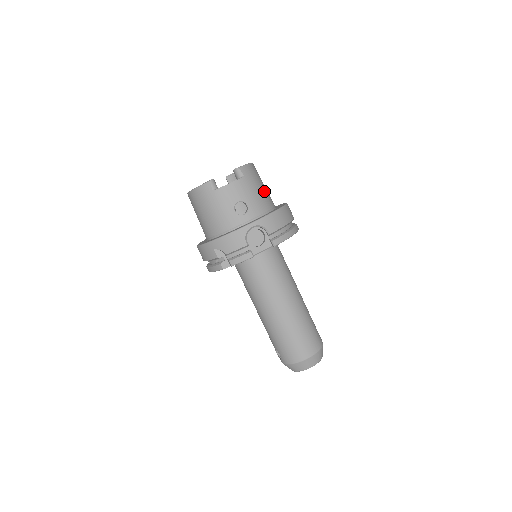
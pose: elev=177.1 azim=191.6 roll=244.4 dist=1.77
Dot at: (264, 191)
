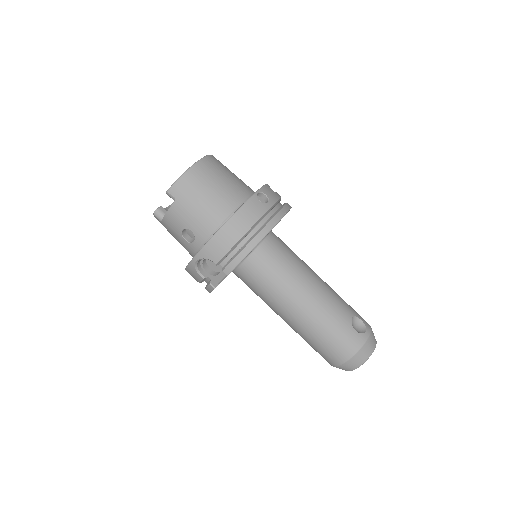
Dot at: (211, 201)
